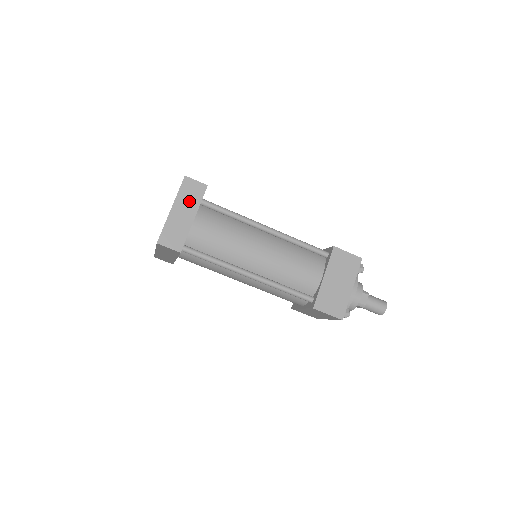
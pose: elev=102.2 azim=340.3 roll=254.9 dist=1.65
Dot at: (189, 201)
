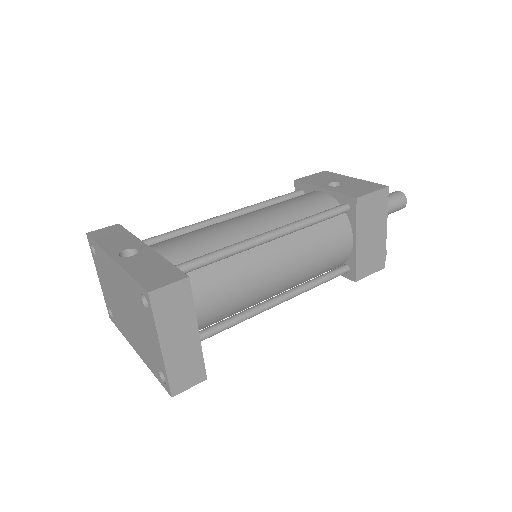
Dot at: (177, 318)
